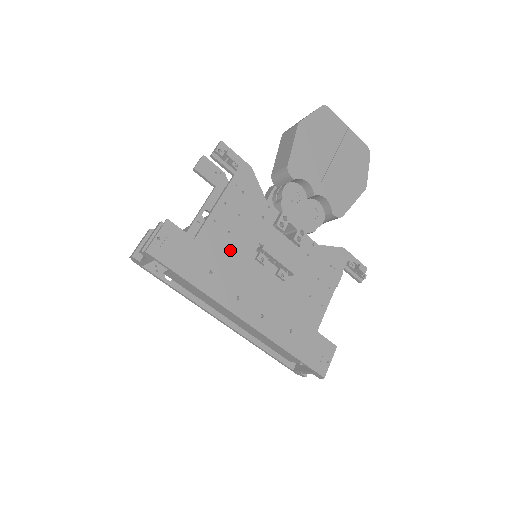
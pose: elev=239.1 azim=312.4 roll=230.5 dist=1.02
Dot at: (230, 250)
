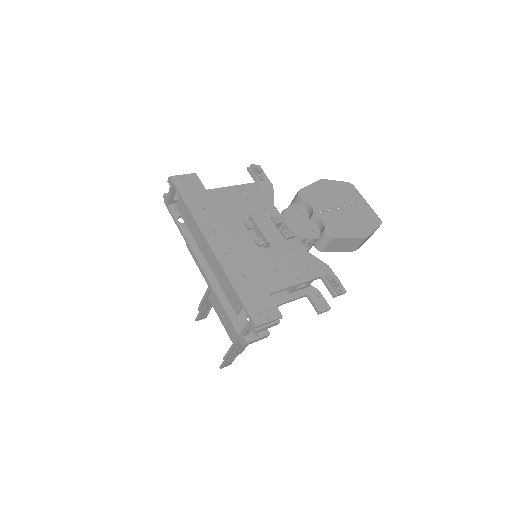
Dot at: (227, 209)
